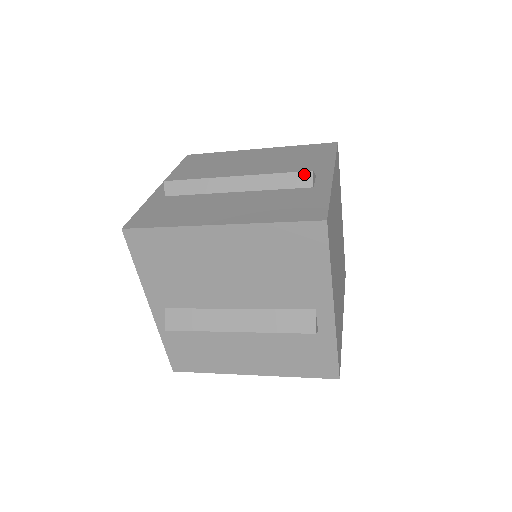
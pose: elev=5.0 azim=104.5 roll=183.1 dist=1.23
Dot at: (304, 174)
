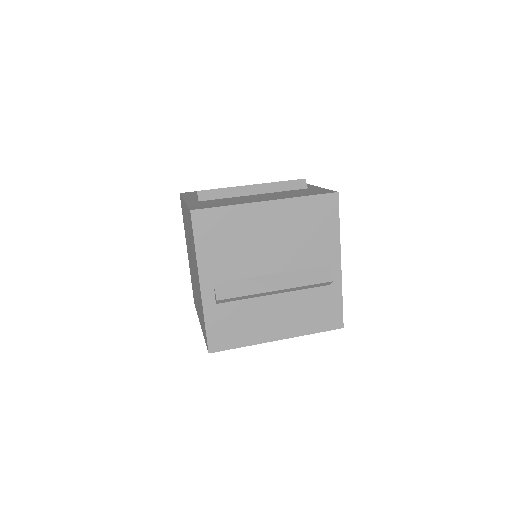
Dot at: (300, 181)
